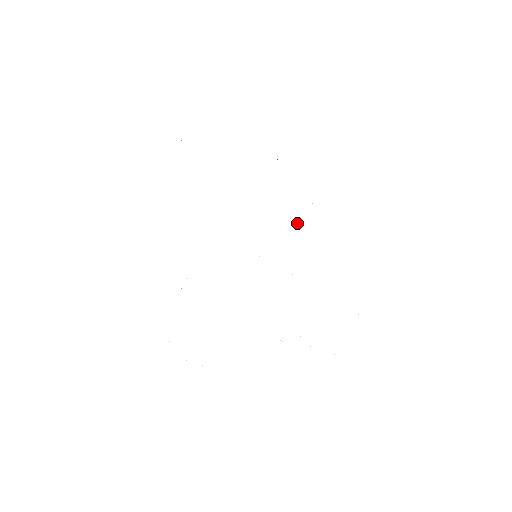
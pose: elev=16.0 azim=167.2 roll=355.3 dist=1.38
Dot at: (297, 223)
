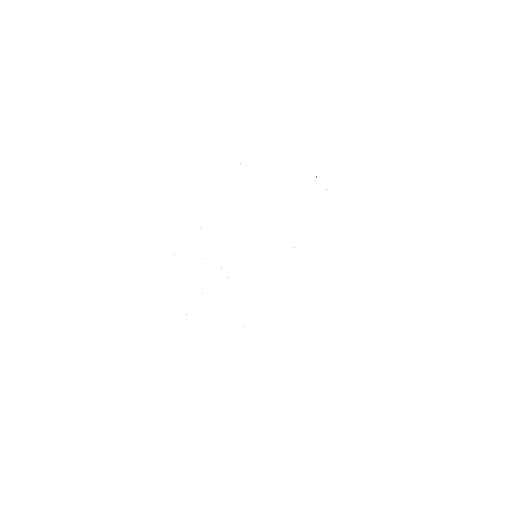
Dot at: occluded
